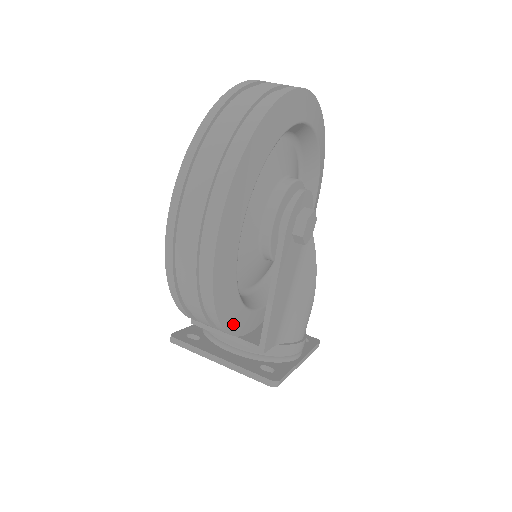
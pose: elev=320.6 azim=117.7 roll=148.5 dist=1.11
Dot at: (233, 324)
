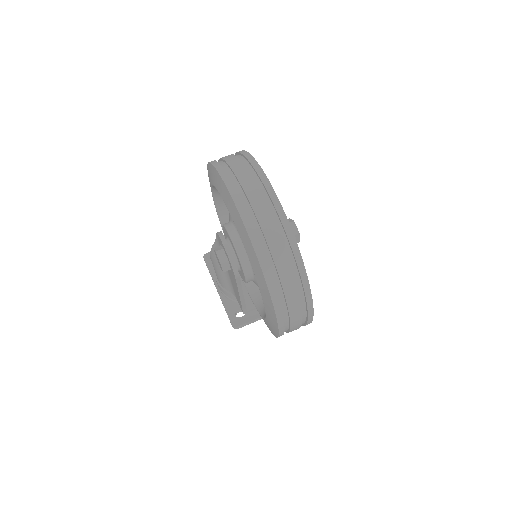
Dot at: occluded
